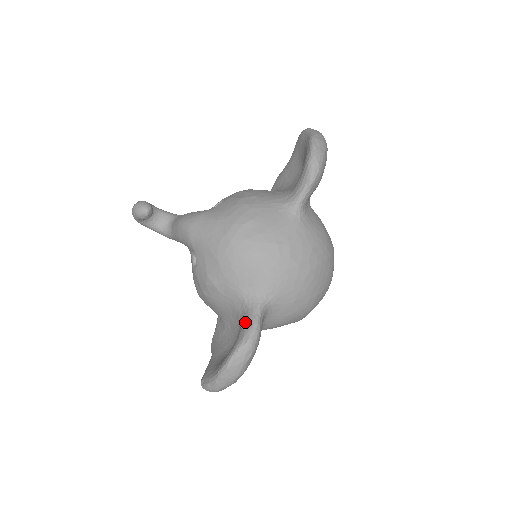
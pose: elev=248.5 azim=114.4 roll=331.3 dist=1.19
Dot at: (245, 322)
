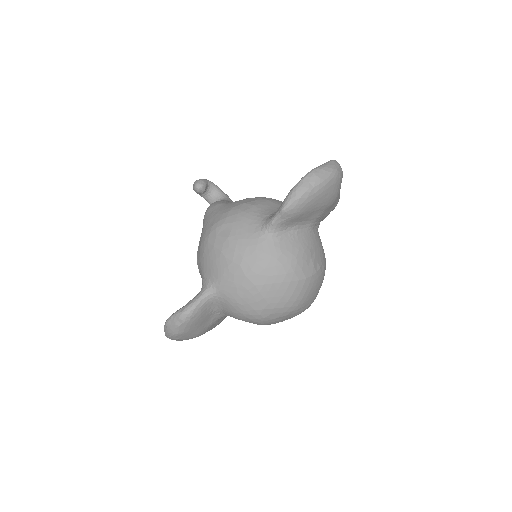
Dot at: occluded
